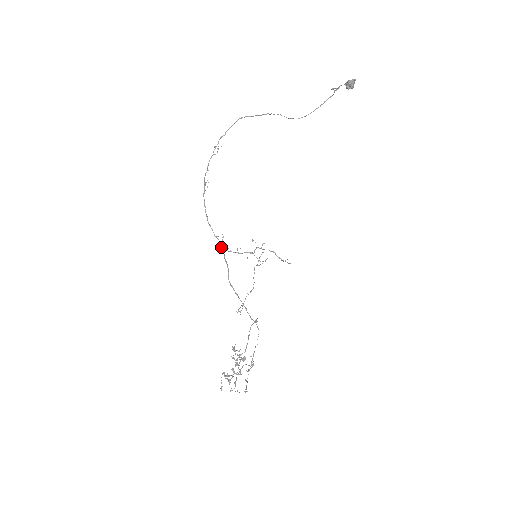
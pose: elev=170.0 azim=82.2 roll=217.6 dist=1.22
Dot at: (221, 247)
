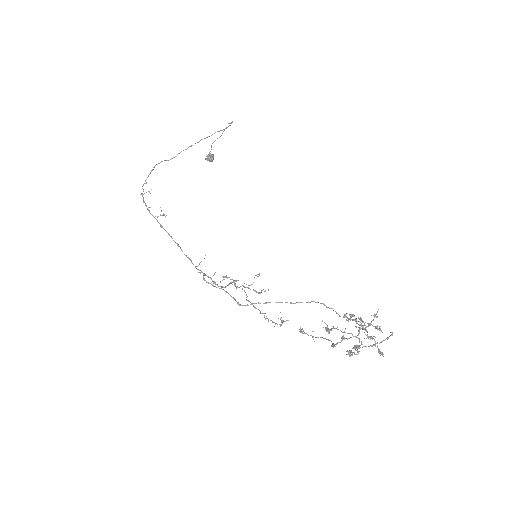
Dot at: occluded
